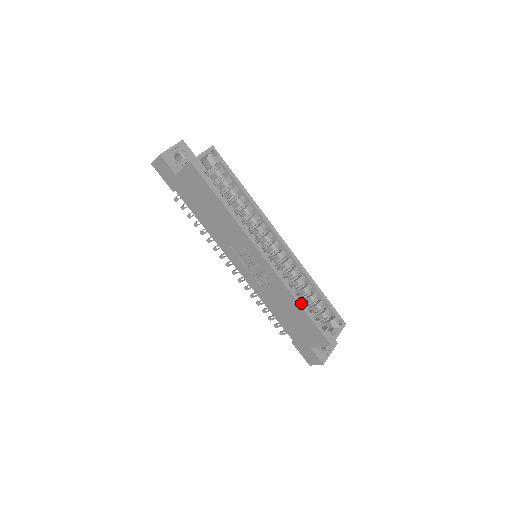
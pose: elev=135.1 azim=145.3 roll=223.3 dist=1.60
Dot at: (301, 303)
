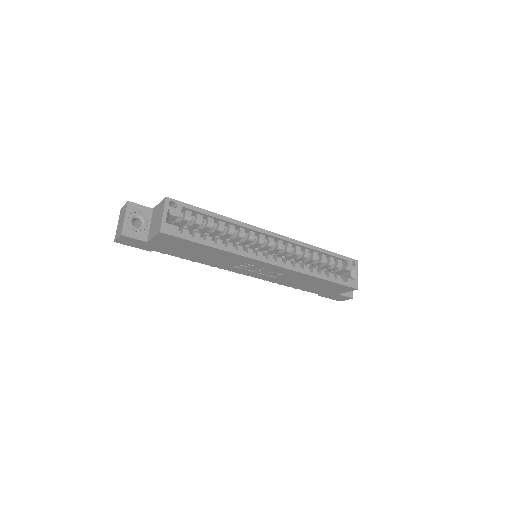
Dot at: (319, 276)
